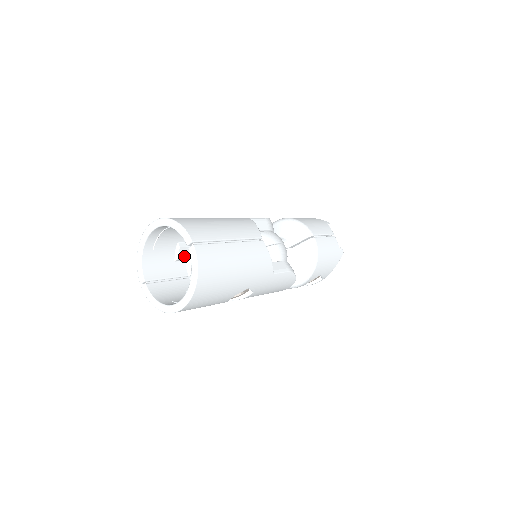
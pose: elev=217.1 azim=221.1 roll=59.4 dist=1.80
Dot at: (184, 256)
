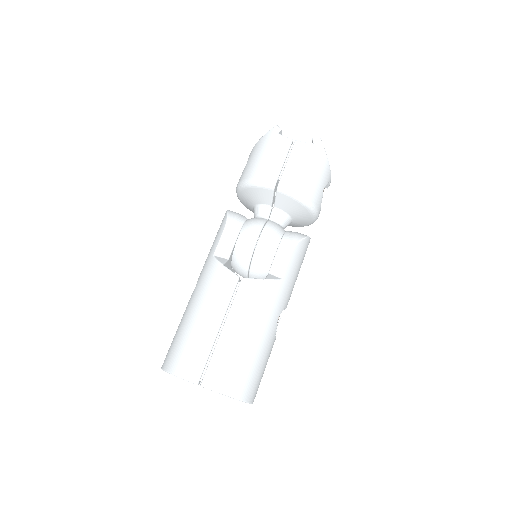
Dot at: occluded
